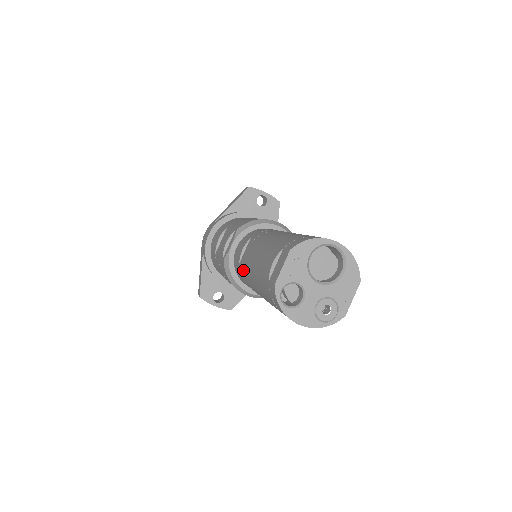
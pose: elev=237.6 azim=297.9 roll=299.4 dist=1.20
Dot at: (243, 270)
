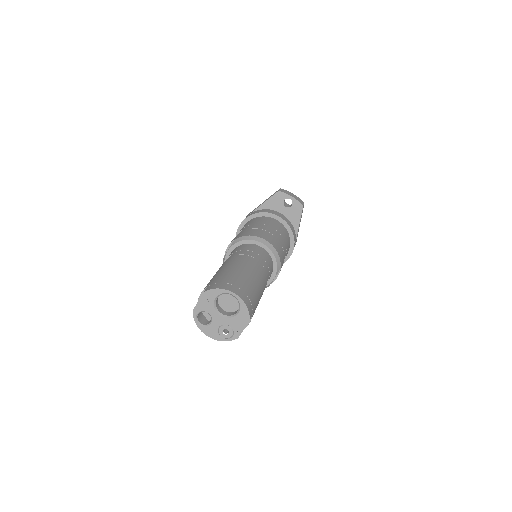
Dot at: occluded
